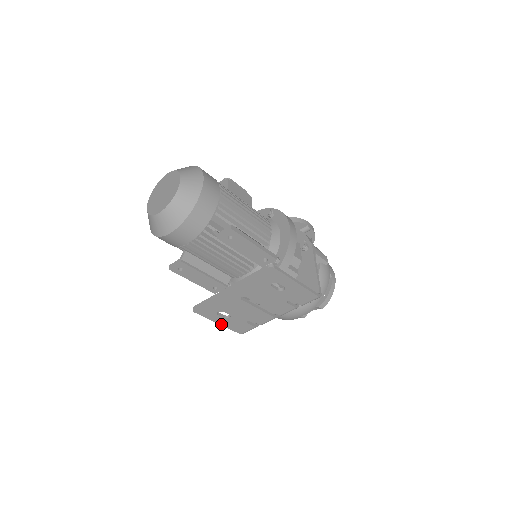
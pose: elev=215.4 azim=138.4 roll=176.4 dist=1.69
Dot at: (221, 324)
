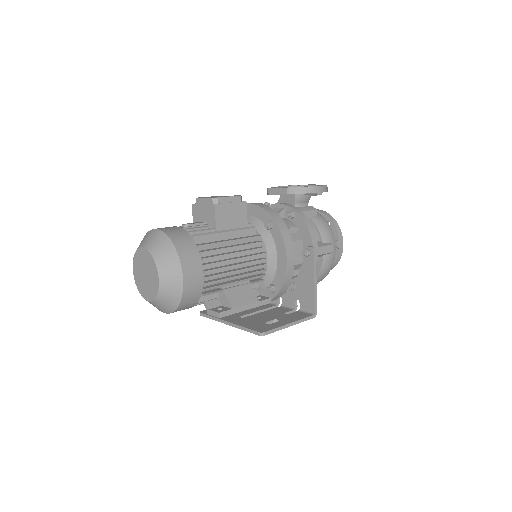
Dot at: occluded
